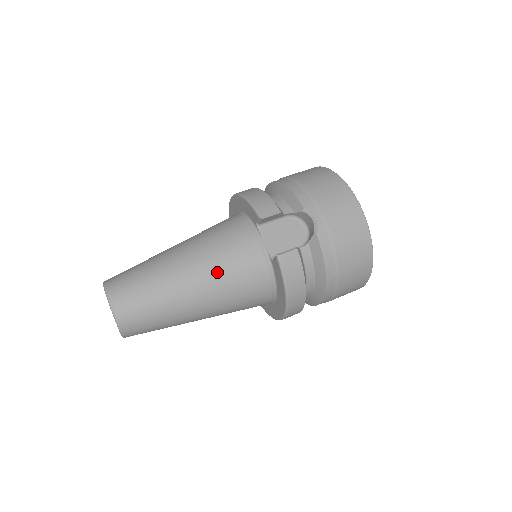
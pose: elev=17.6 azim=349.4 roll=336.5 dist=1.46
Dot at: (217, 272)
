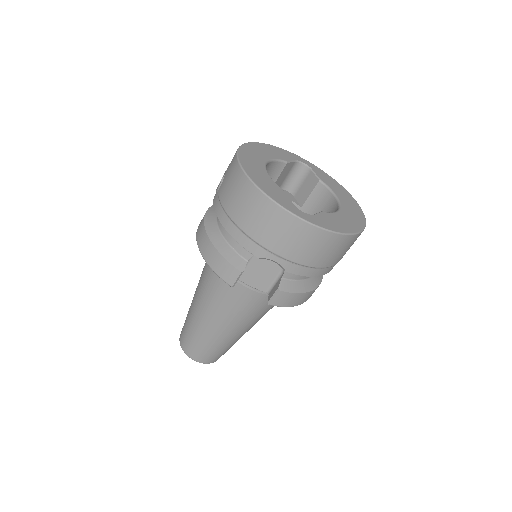
Dot at: (238, 318)
